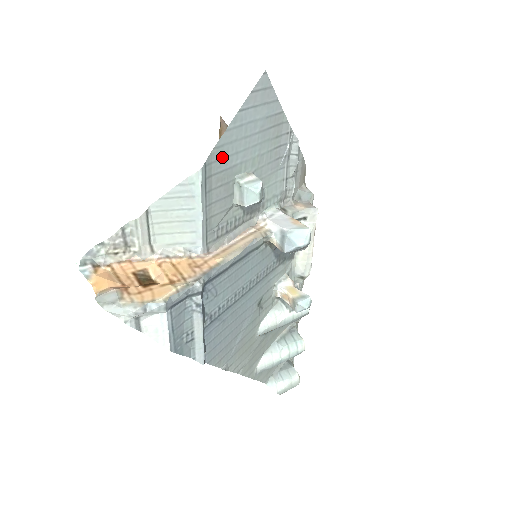
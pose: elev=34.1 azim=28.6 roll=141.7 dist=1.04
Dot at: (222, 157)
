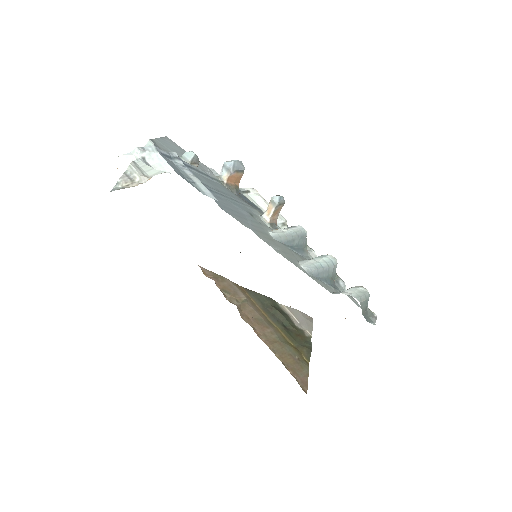
Dot at: (161, 146)
